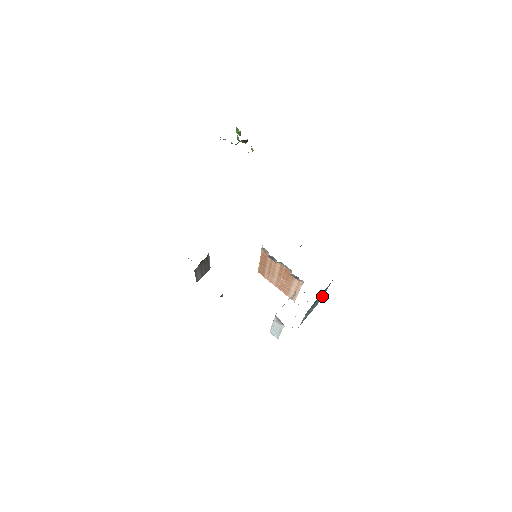
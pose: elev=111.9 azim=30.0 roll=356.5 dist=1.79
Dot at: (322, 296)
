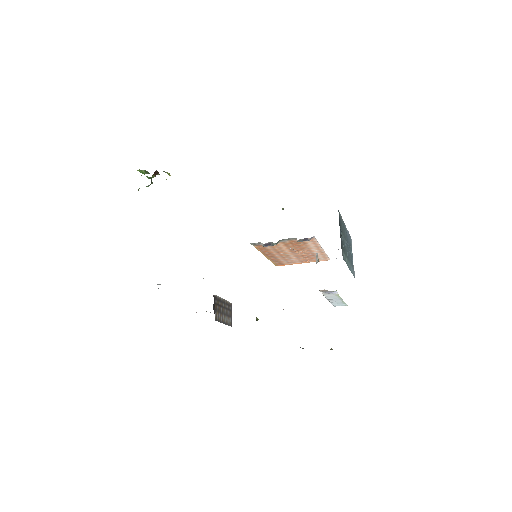
Dot at: occluded
